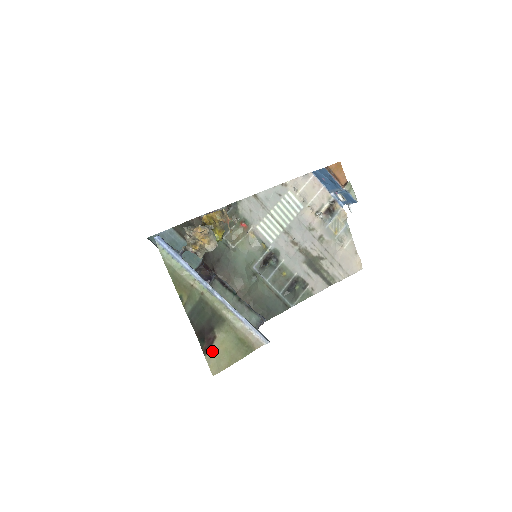
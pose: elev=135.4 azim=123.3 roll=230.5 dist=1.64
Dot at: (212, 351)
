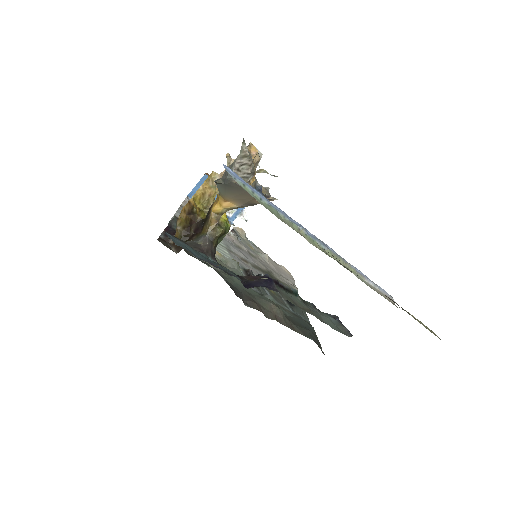
Dot at: occluded
